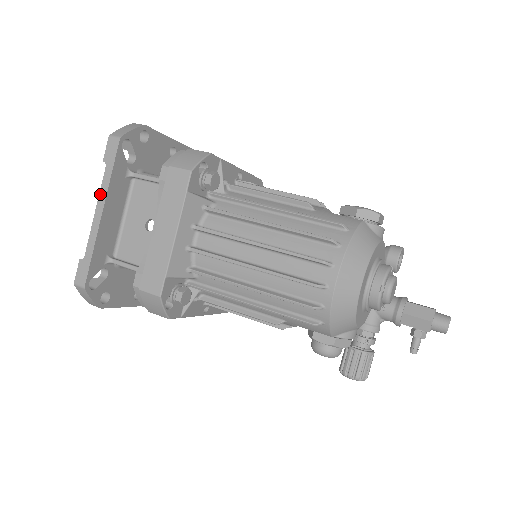
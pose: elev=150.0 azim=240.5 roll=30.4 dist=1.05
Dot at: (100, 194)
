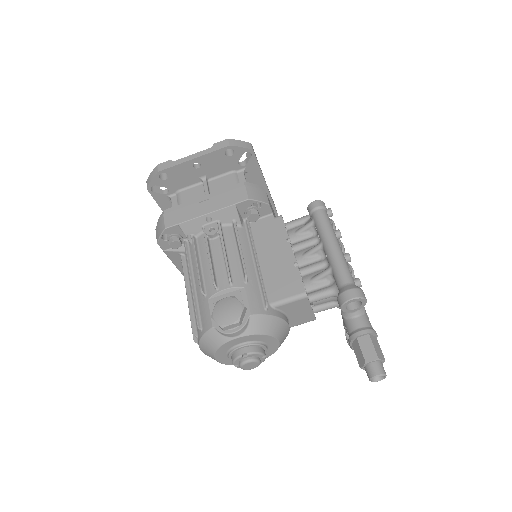
Dot at: occluded
